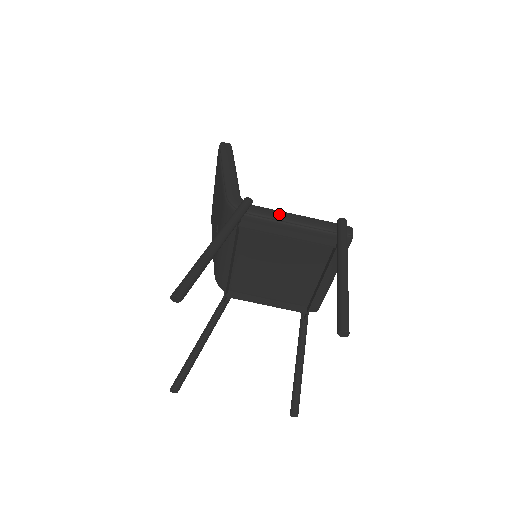
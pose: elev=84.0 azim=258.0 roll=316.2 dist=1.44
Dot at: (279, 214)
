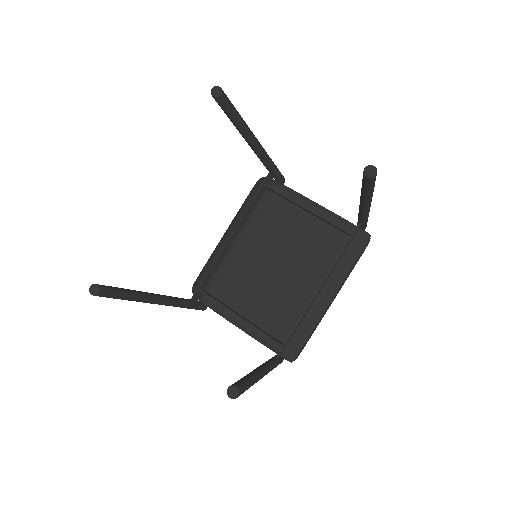
Dot at: occluded
